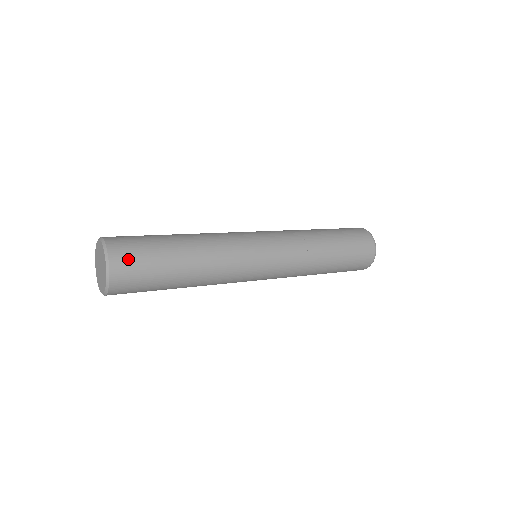
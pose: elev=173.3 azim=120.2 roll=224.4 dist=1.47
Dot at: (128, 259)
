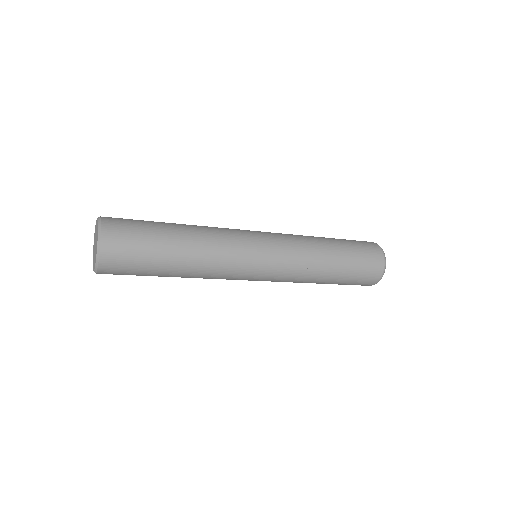
Dot at: (119, 257)
